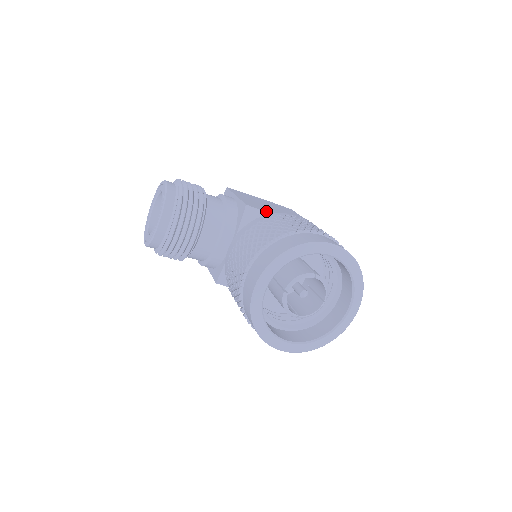
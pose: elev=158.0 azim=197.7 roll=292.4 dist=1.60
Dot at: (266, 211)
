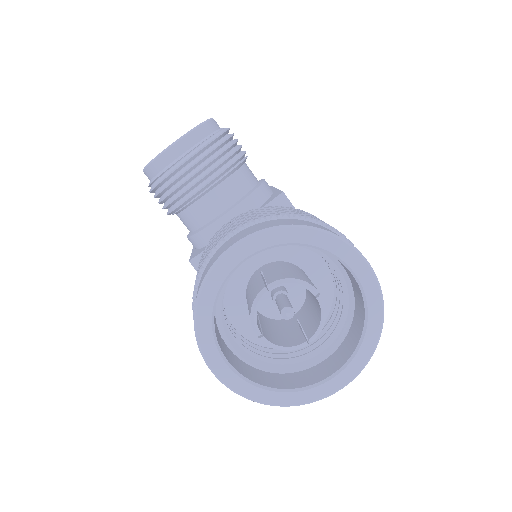
Dot at: occluded
